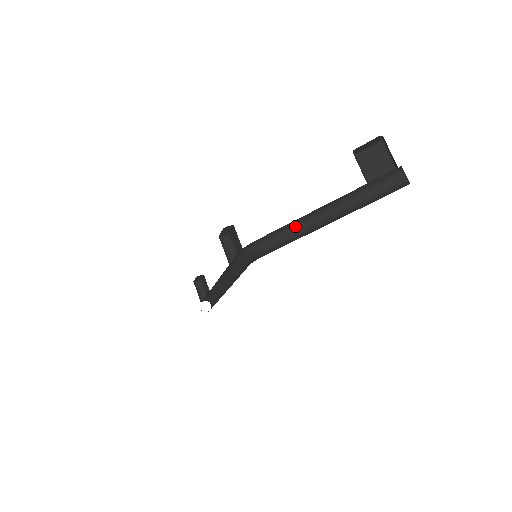
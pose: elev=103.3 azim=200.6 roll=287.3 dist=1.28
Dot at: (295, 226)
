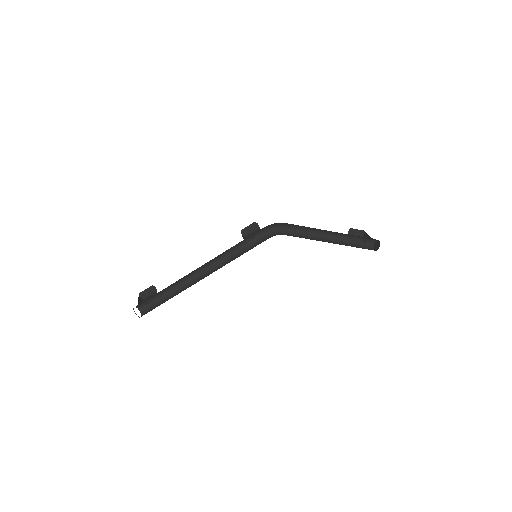
Dot at: (308, 236)
